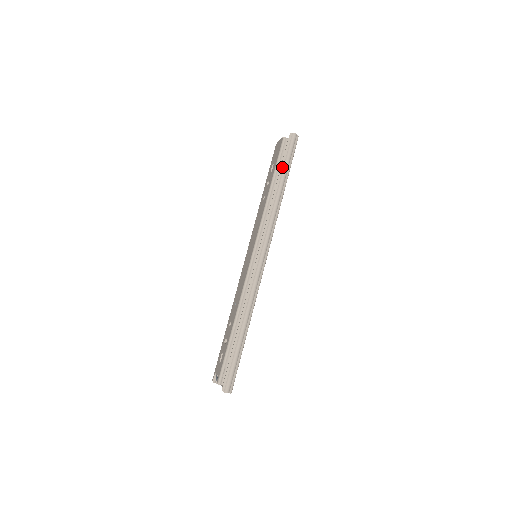
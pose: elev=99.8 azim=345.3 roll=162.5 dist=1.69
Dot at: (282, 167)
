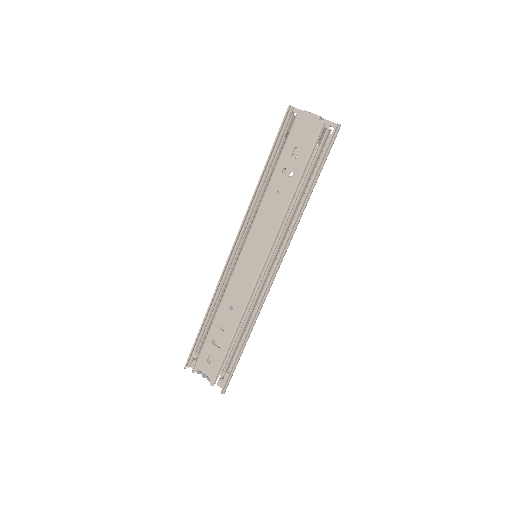
Dot at: (319, 169)
